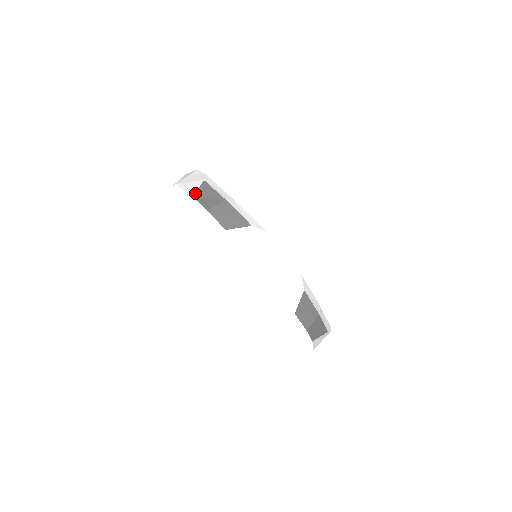
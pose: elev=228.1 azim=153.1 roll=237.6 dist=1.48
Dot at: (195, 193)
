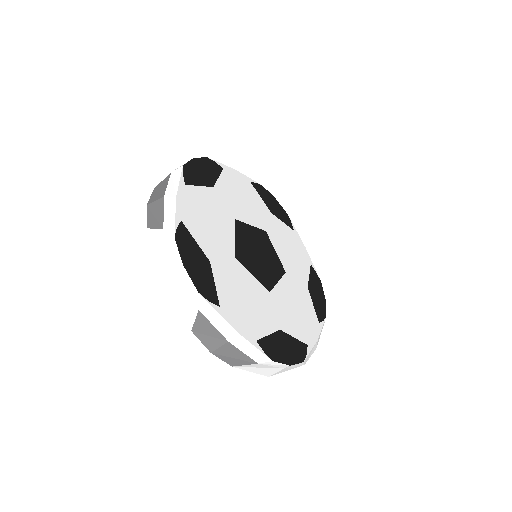
Dot at: (157, 185)
